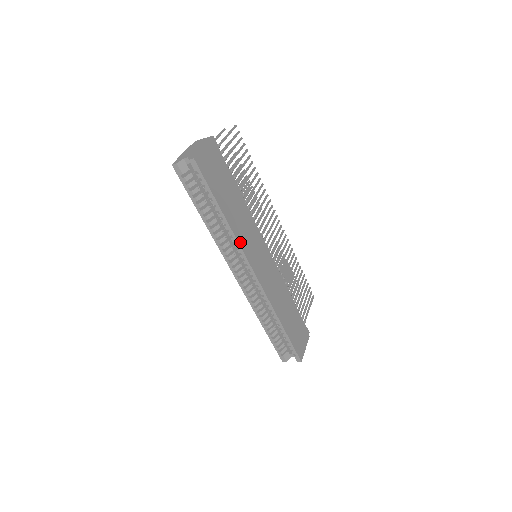
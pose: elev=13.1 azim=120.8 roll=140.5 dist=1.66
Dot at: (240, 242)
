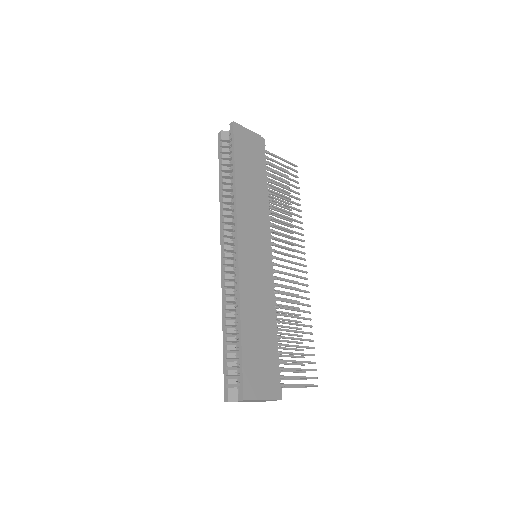
Dot at: (239, 206)
